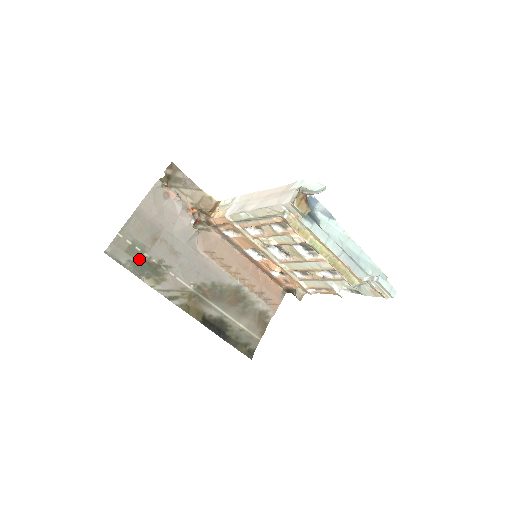
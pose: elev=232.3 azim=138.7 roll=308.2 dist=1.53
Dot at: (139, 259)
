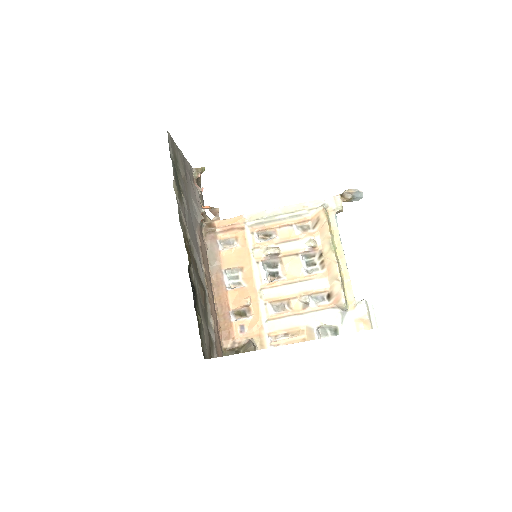
Dot at: (176, 169)
